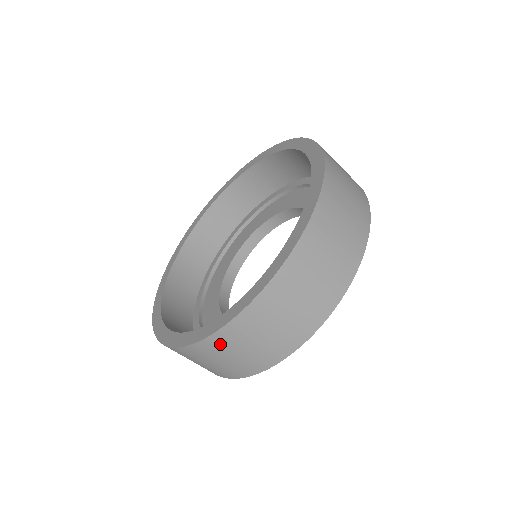
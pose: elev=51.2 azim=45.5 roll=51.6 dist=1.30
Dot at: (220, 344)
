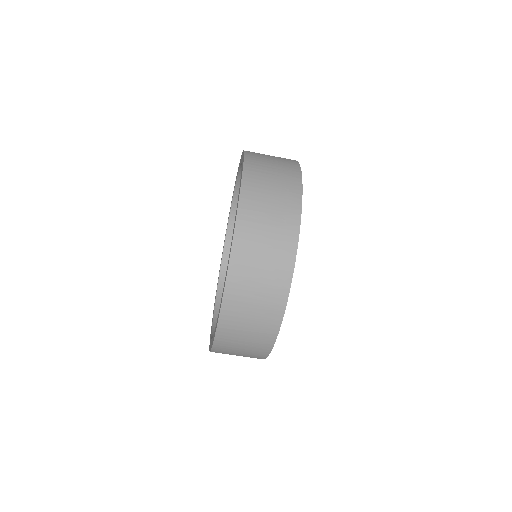
Dot at: (226, 341)
